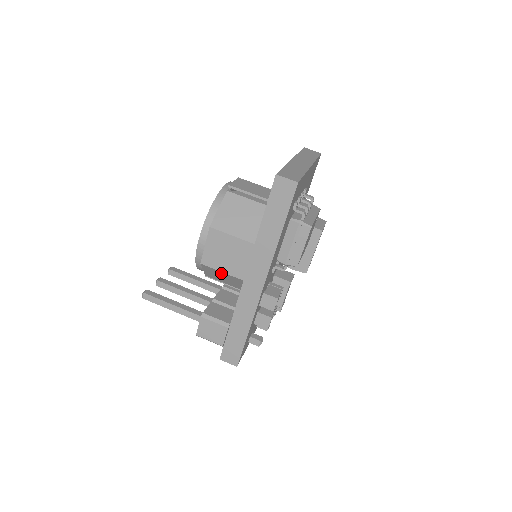
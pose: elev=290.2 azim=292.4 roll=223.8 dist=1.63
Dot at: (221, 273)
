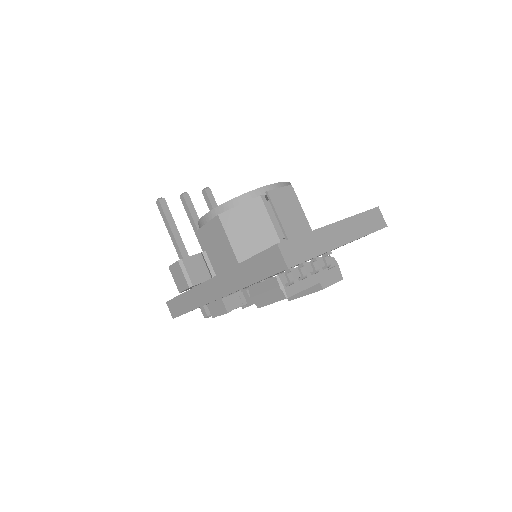
Dot at: occluded
